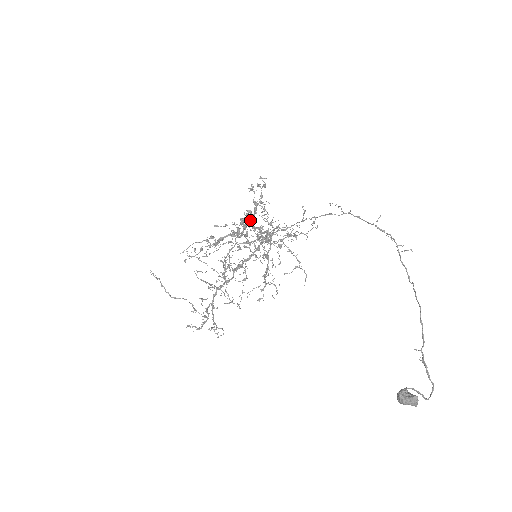
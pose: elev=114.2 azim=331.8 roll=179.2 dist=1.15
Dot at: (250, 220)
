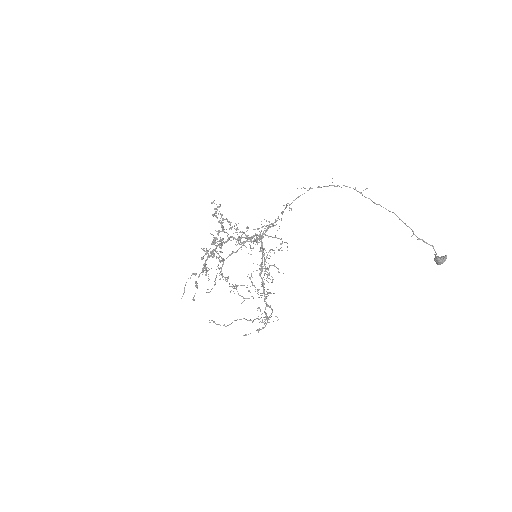
Dot at: (227, 236)
